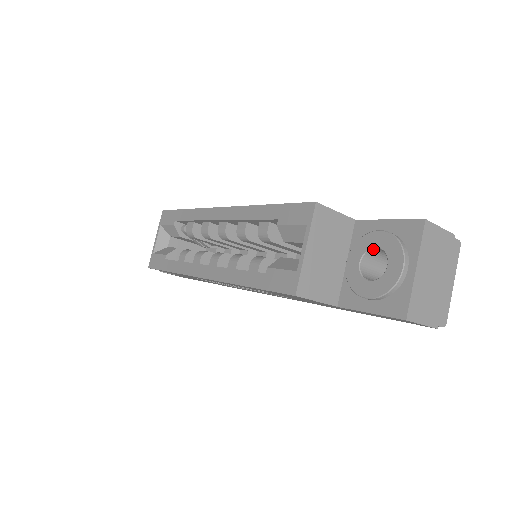
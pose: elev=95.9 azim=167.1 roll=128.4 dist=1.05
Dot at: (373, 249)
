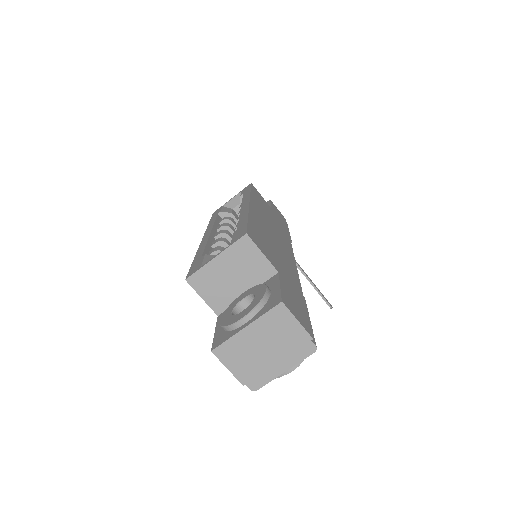
Dot at: (255, 296)
